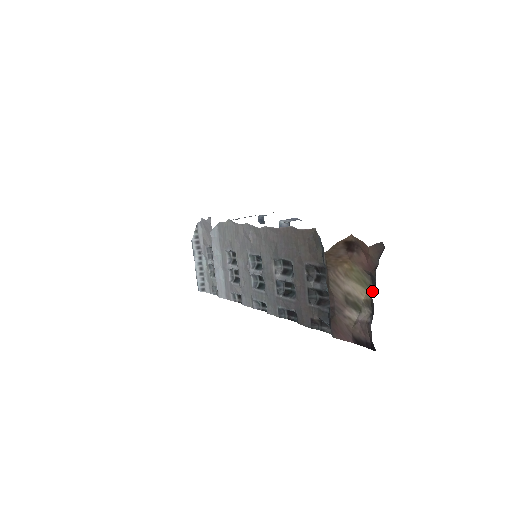
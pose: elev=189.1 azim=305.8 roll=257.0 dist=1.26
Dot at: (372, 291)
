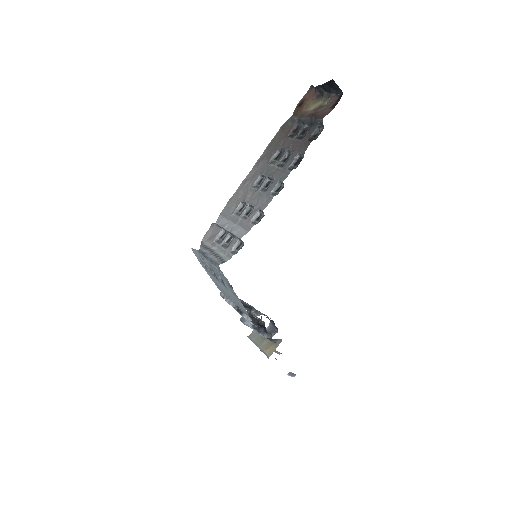
Dot at: (322, 97)
